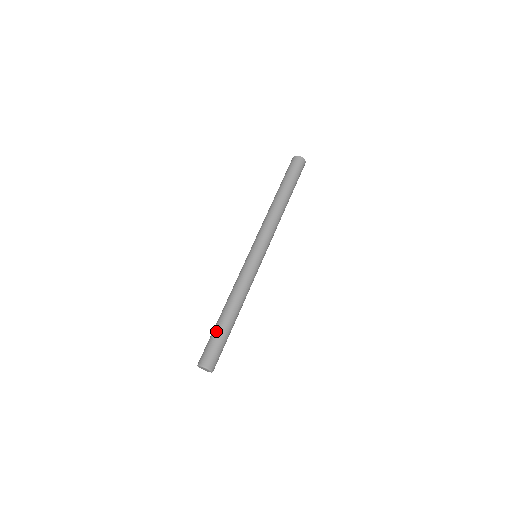
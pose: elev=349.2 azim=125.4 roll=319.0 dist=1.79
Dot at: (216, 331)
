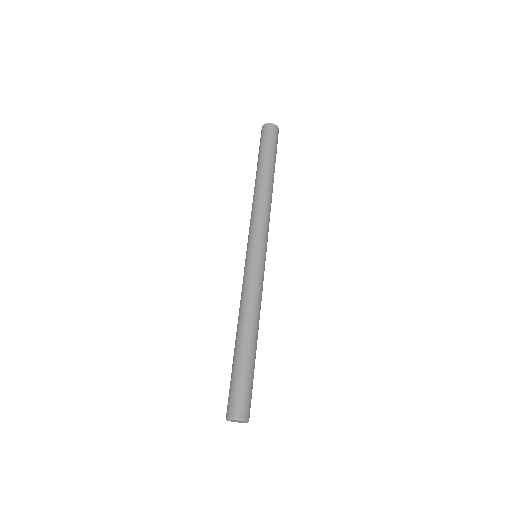
Dot at: (241, 366)
